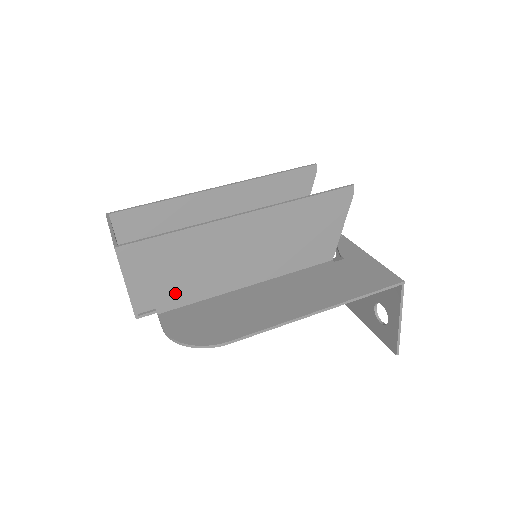
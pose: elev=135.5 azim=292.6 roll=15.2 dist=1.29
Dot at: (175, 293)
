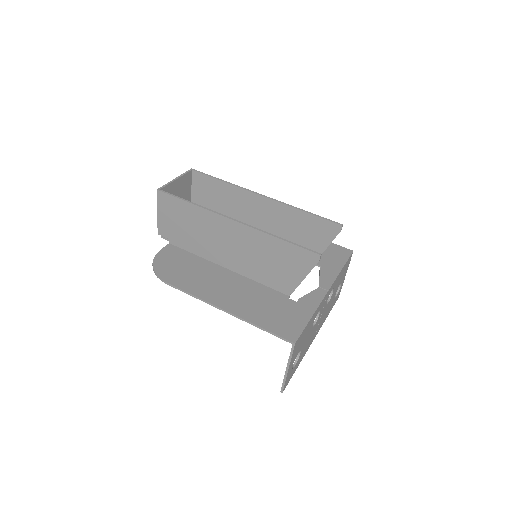
Dot at: (181, 238)
